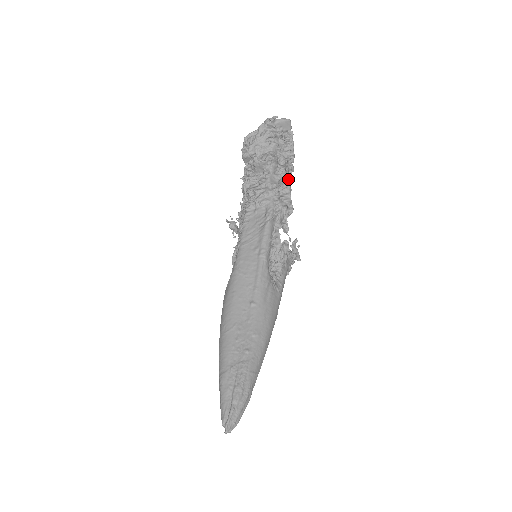
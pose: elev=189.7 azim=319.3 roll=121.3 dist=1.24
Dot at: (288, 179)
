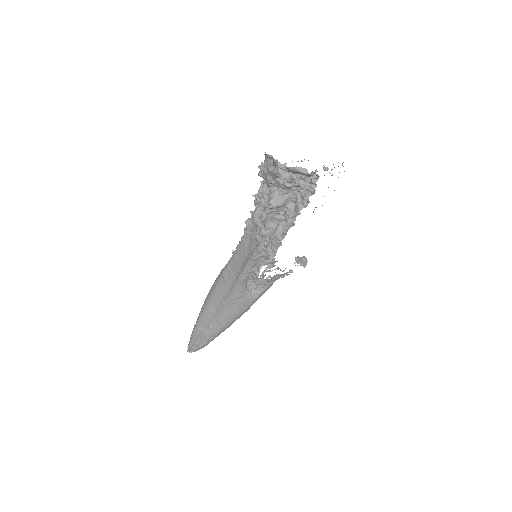
Dot at: (283, 232)
